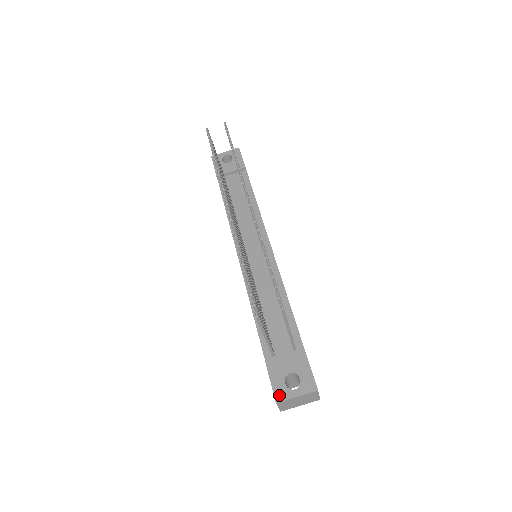
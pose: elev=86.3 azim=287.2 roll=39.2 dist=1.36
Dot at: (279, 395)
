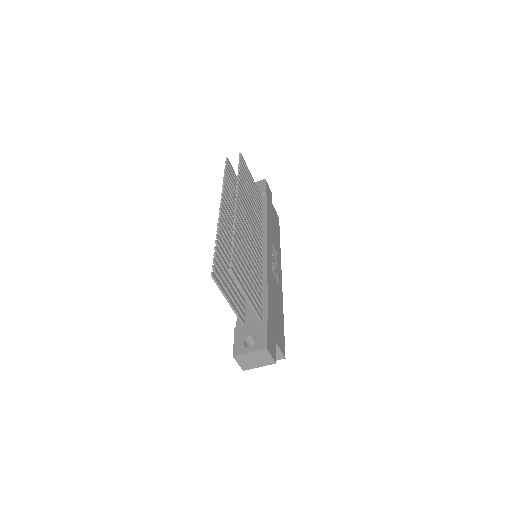
Dot at: (237, 351)
